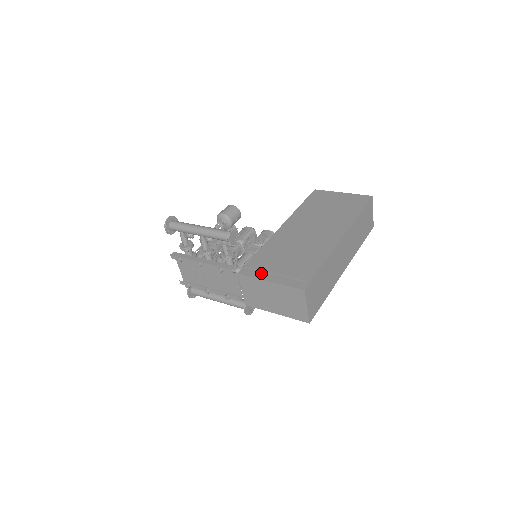
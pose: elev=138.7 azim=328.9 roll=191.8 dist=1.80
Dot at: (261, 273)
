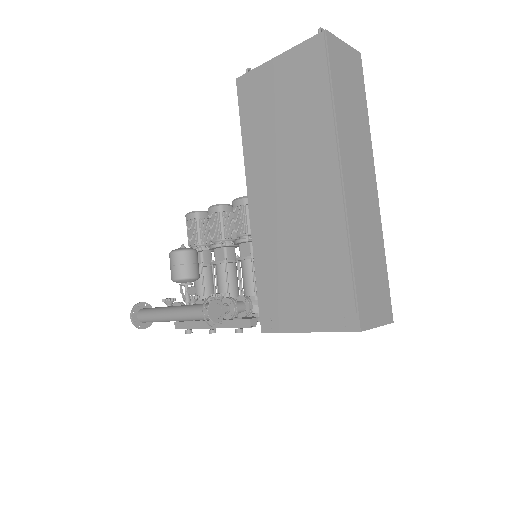
Dot at: (286, 320)
